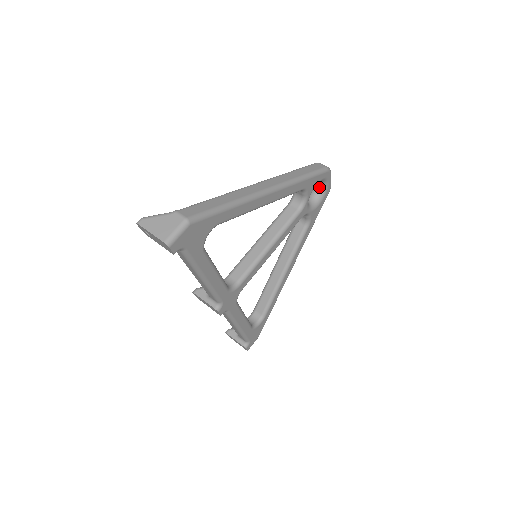
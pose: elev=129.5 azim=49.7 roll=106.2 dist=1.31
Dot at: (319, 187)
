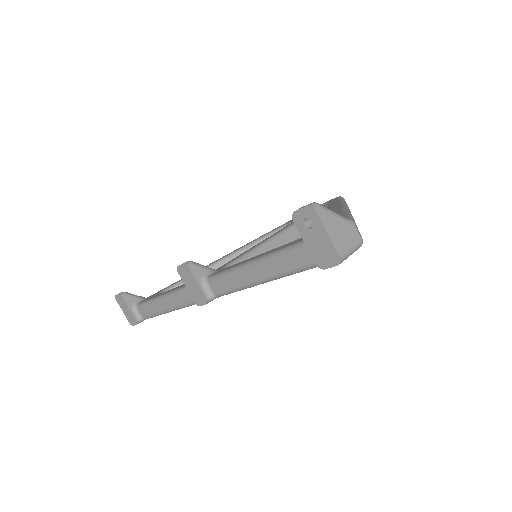
Dot at: occluded
